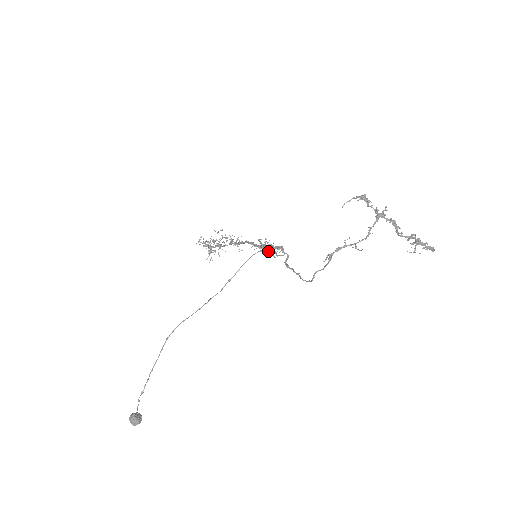
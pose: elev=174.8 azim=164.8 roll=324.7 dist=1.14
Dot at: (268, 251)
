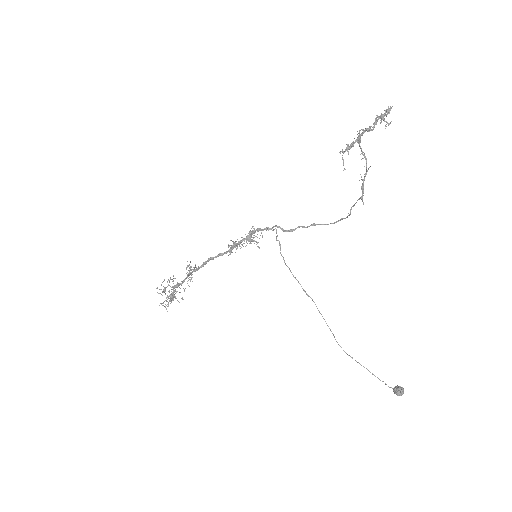
Dot at: (280, 245)
